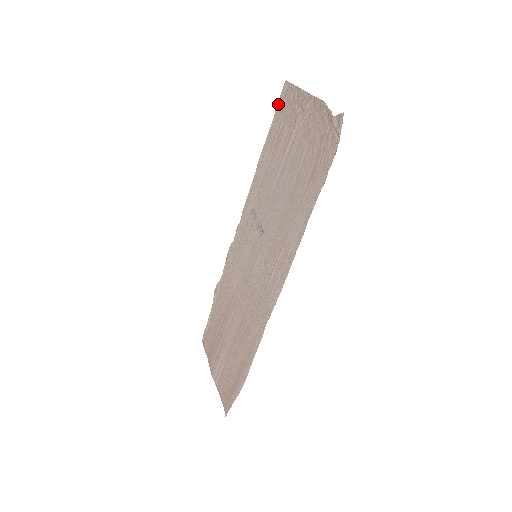
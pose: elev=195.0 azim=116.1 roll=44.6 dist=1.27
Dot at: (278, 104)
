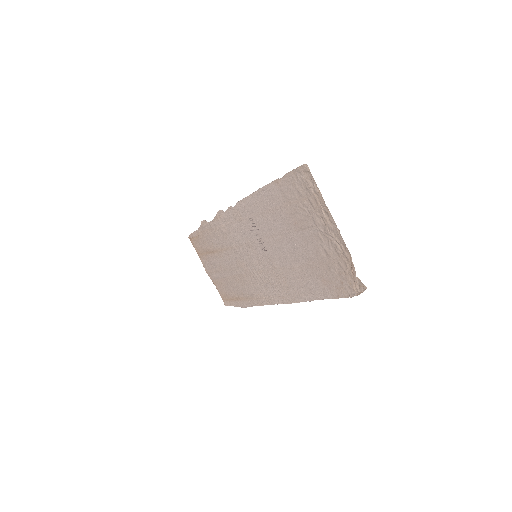
Dot at: (292, 172)
